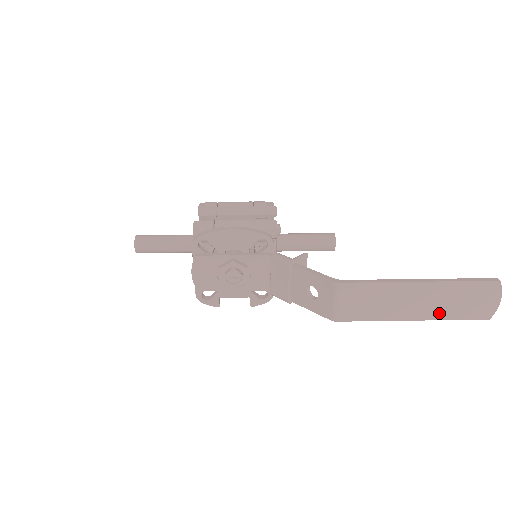
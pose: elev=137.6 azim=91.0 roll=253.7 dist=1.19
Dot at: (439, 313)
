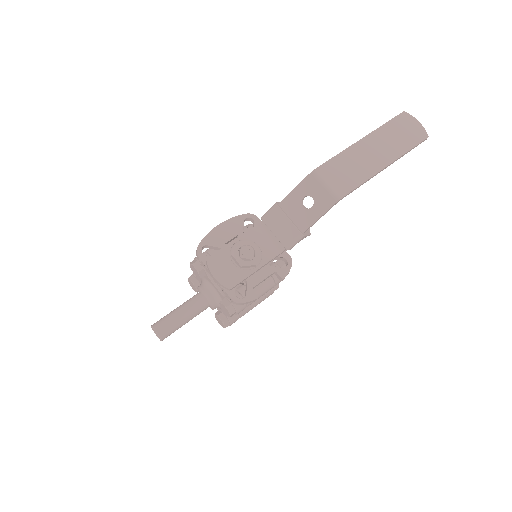
Dot at: (396, 151)
